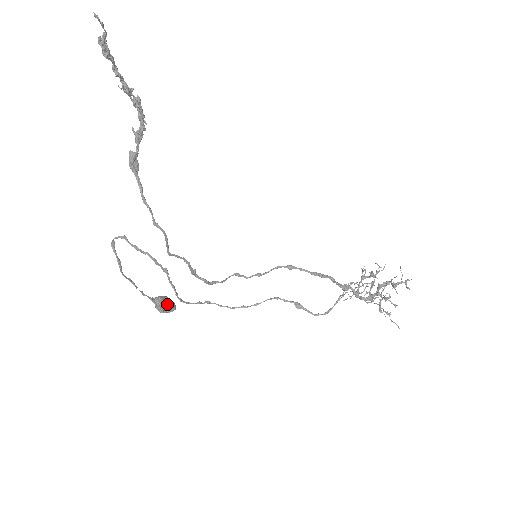
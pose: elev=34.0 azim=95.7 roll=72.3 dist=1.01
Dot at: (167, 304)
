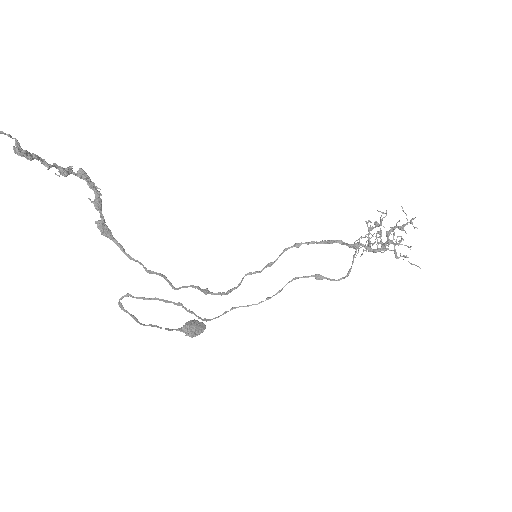
Dot at: (196, 328)
